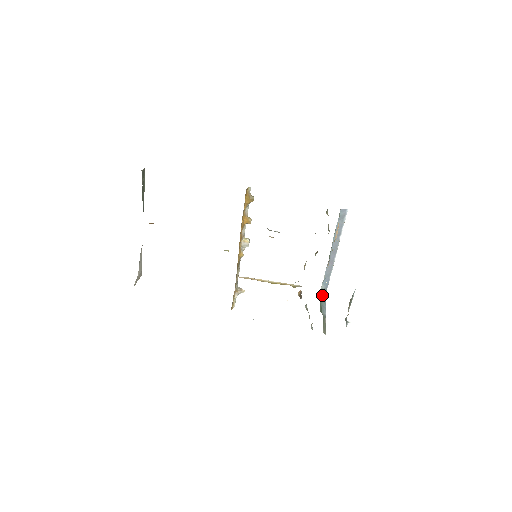
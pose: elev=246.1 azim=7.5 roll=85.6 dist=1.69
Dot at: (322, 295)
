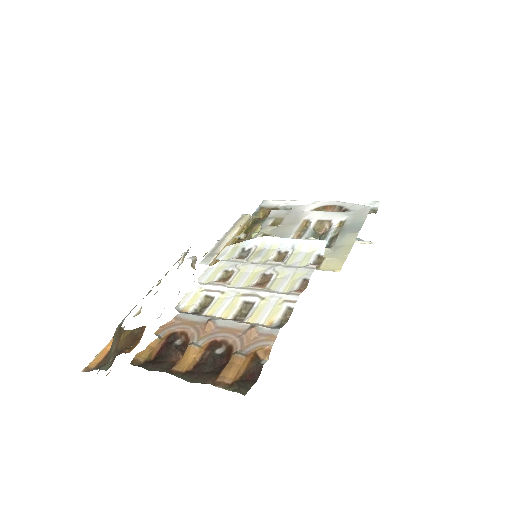
Dot at: occluded
